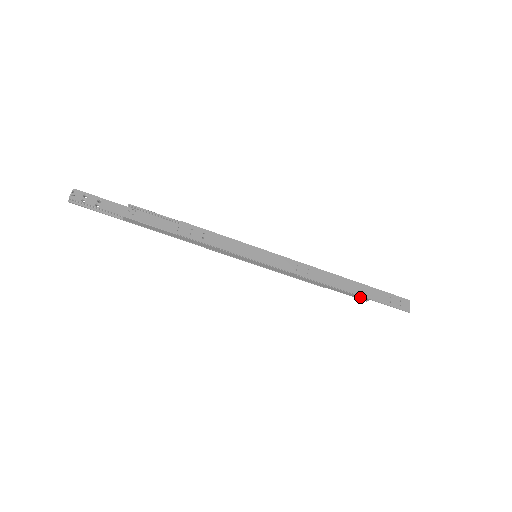
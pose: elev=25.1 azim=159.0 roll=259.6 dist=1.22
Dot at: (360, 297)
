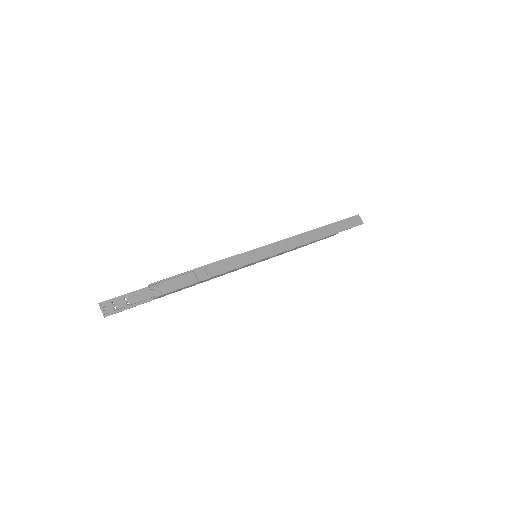
Dot at: (332, 235)
